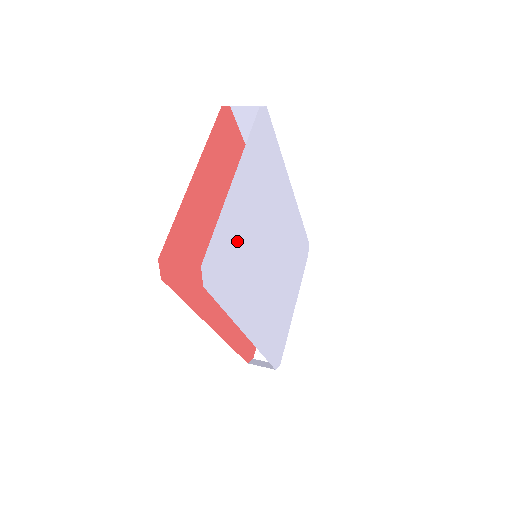
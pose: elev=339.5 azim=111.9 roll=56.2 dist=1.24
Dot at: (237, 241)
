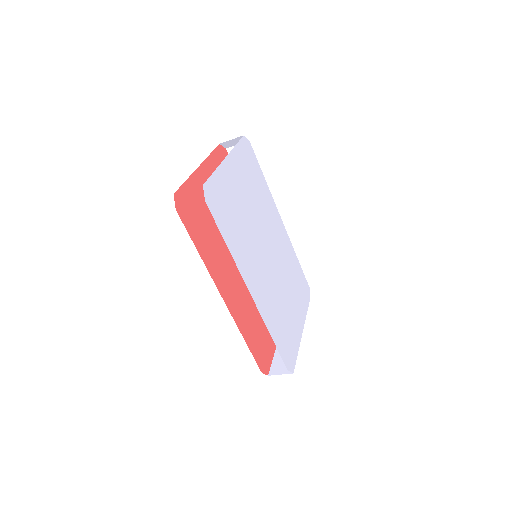
Dot at: (233, 202)
